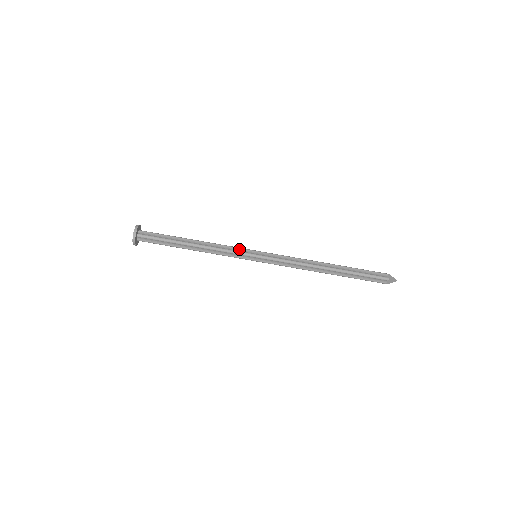
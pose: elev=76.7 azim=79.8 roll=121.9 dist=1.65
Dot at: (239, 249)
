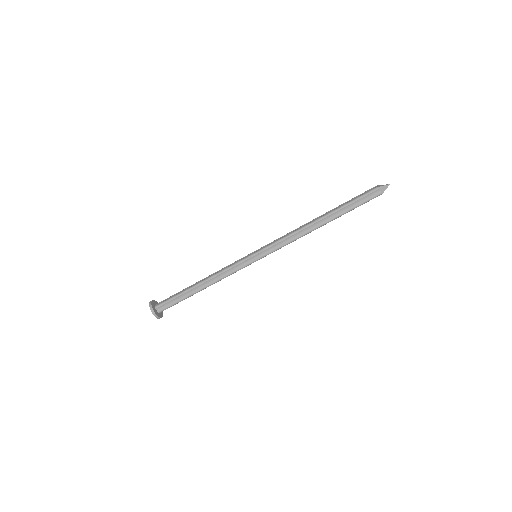
Dot at: (238, 260)
